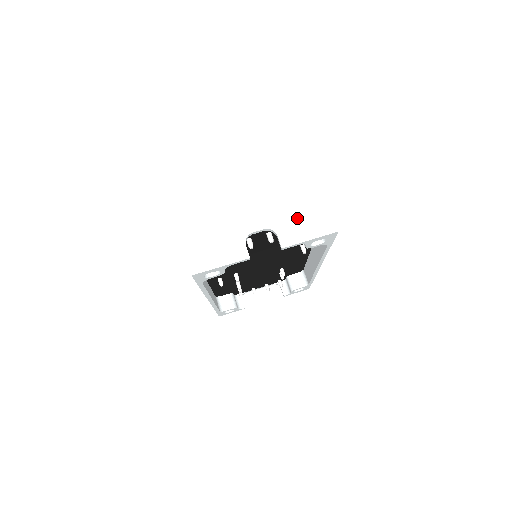
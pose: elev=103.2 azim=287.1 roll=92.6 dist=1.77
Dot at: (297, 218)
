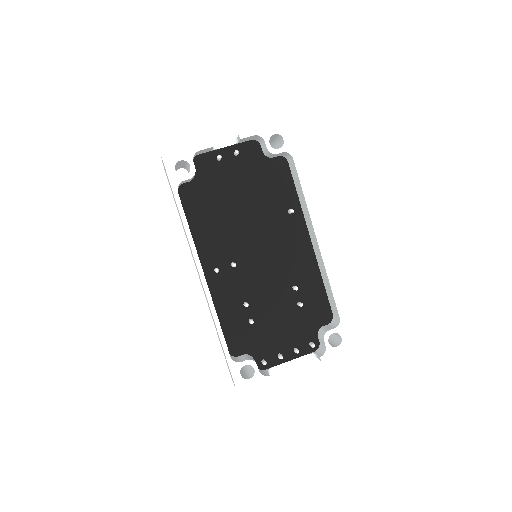
Dot at: occluded
